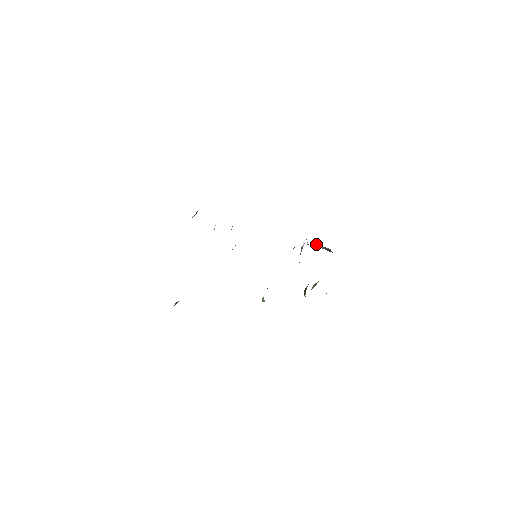
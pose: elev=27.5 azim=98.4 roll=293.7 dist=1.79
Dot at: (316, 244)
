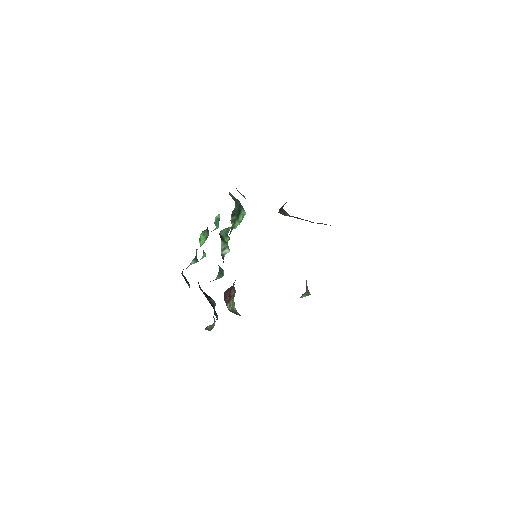
Dot at: occluded
